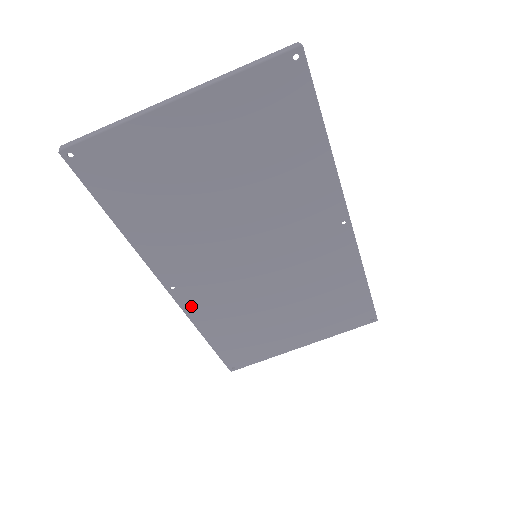
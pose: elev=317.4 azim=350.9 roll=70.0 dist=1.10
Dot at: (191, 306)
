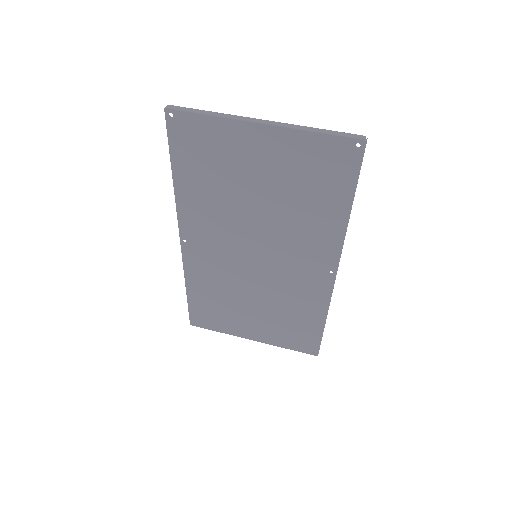
Dot at: (190, 261)
